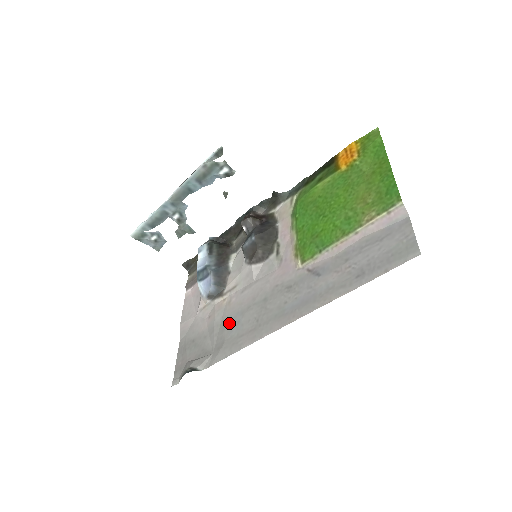
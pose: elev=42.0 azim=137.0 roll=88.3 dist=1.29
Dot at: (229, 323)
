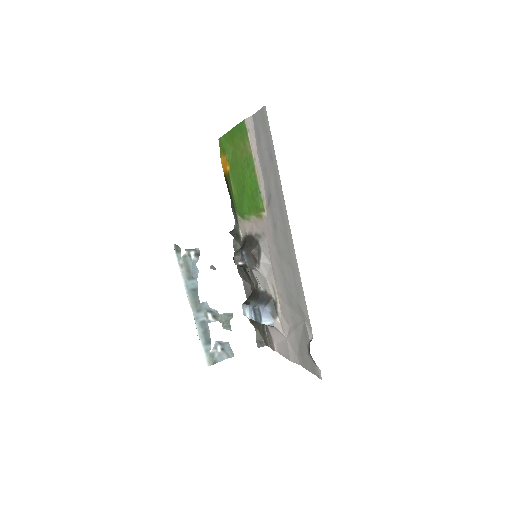
Dot at: (289, 296)
